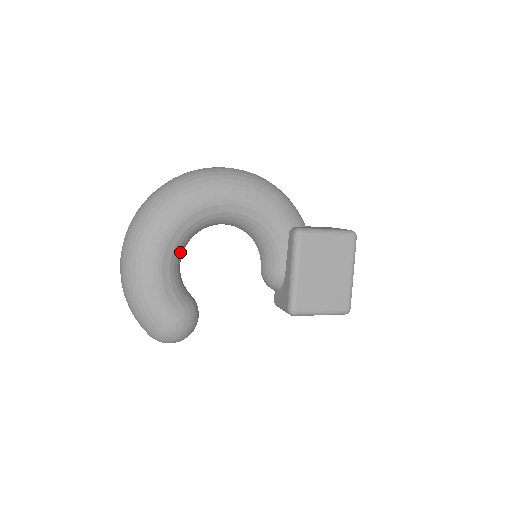
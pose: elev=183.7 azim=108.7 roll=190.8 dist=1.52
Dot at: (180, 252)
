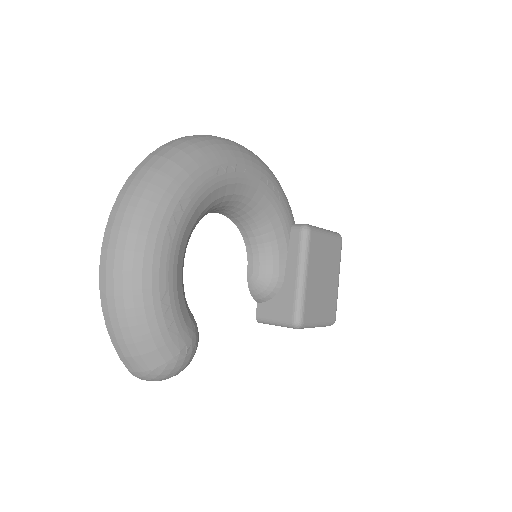
Dot at: occluded
